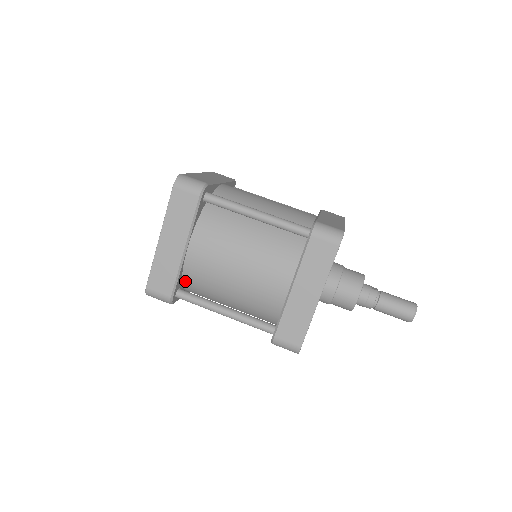
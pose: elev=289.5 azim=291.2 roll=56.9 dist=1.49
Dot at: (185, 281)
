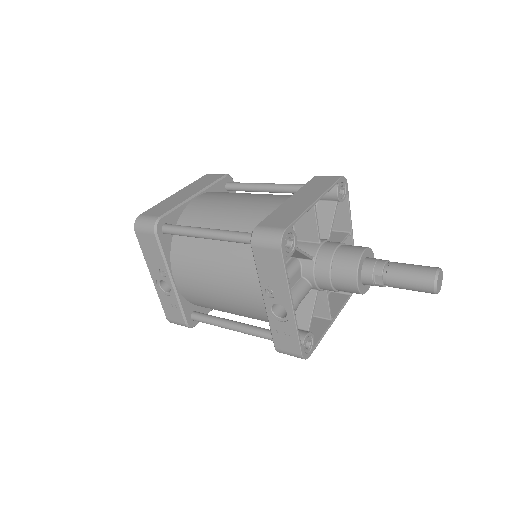
Dot at: occluded
